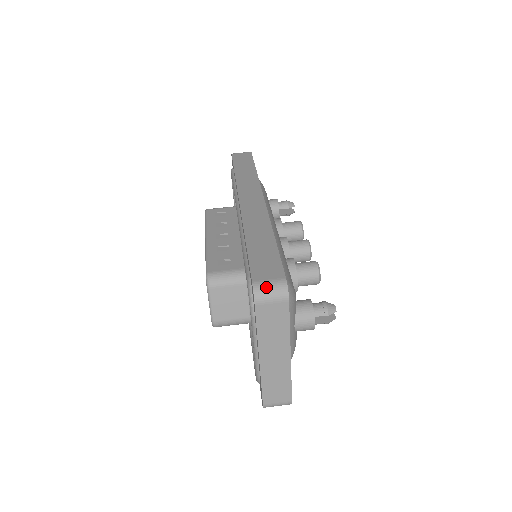
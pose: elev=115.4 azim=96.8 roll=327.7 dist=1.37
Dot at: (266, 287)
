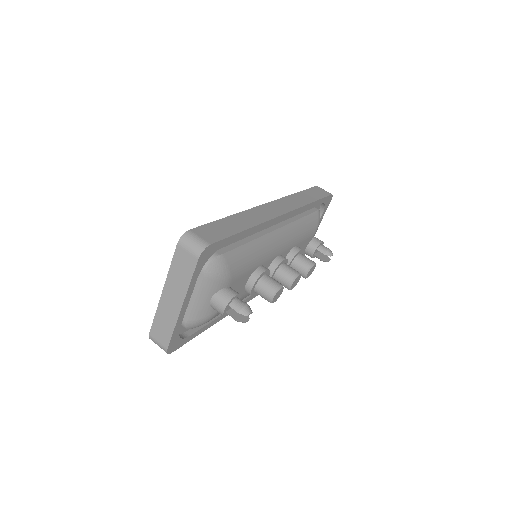
Dot at: (193, 238)
